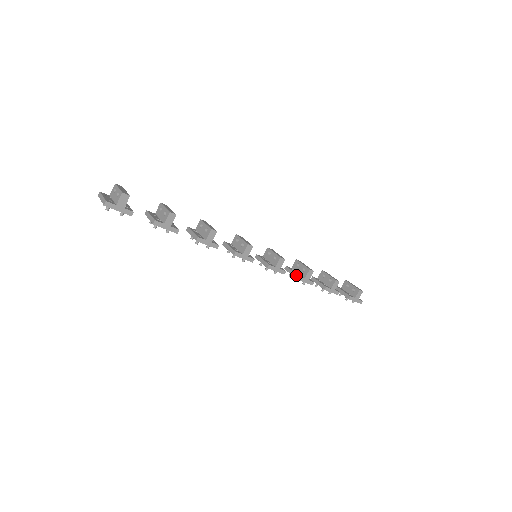
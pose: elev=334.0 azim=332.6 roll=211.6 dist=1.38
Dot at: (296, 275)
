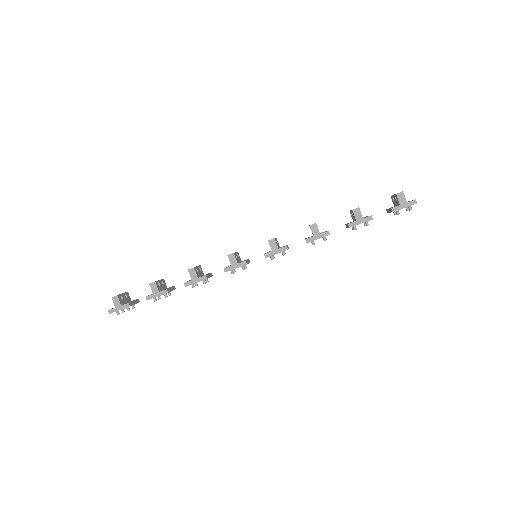
Dot at: occluded
